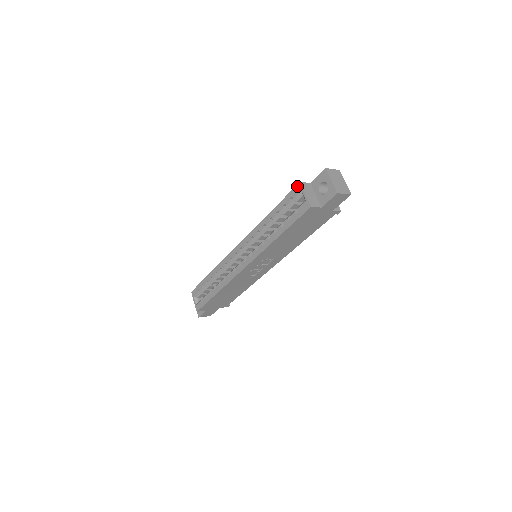
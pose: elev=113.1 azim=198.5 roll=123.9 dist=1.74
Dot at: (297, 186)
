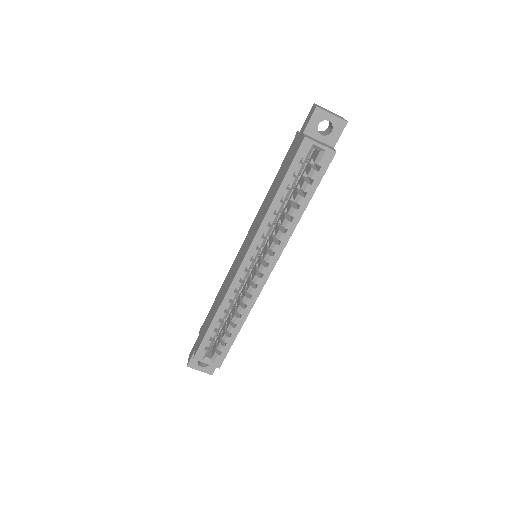
Dot at: (303, 143)
